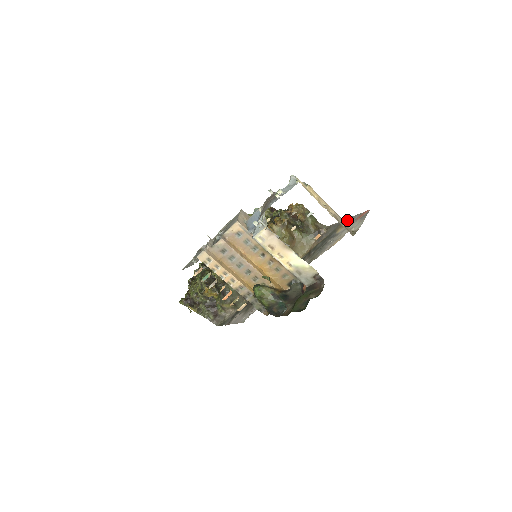
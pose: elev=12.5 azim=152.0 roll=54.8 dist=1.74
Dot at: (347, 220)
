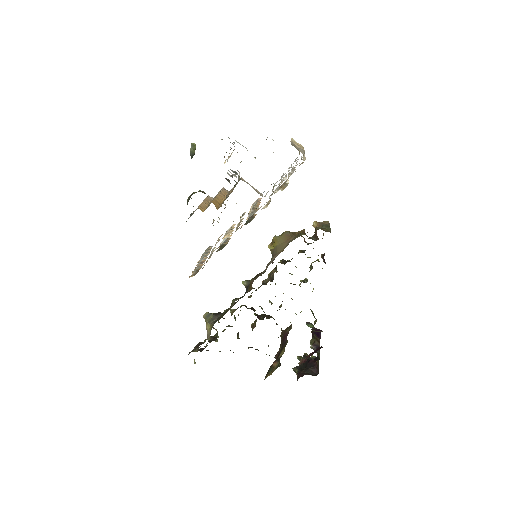
Dot at: occluded
